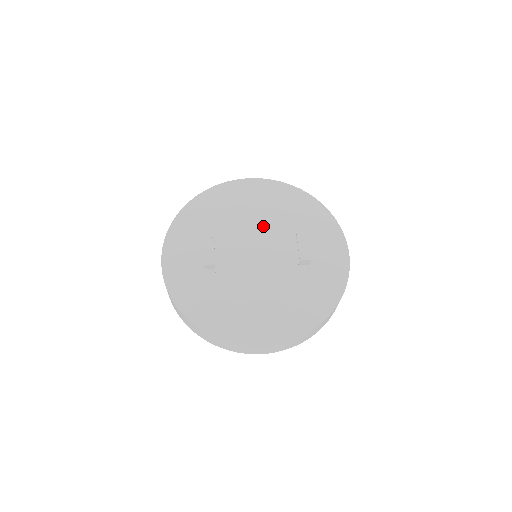
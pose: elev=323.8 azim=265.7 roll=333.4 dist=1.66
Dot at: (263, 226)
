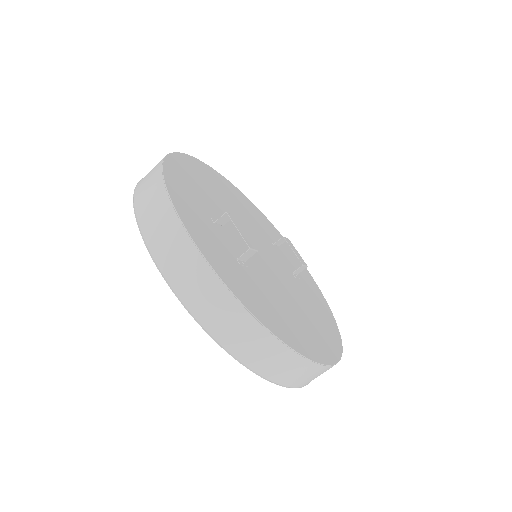
Dot at: (245, 221)
